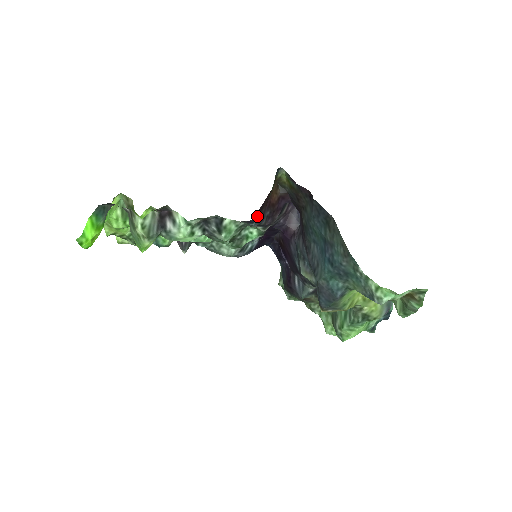
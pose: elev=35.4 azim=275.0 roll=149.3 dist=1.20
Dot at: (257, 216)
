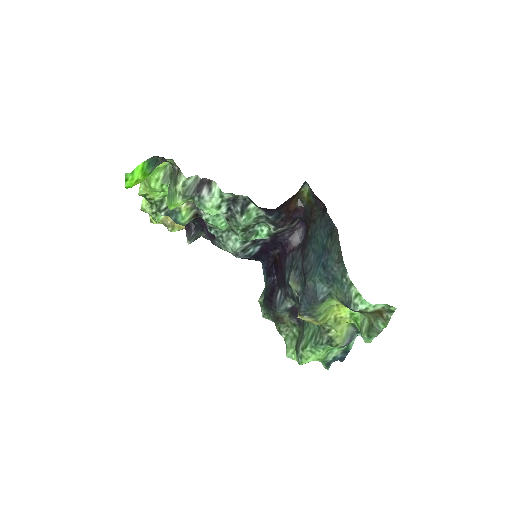
Dot at: (277, 211)
